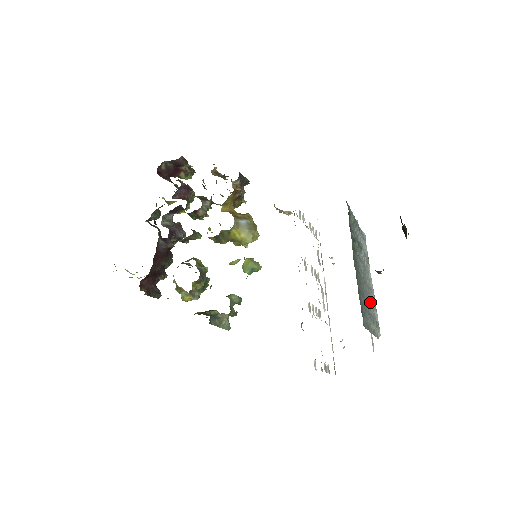
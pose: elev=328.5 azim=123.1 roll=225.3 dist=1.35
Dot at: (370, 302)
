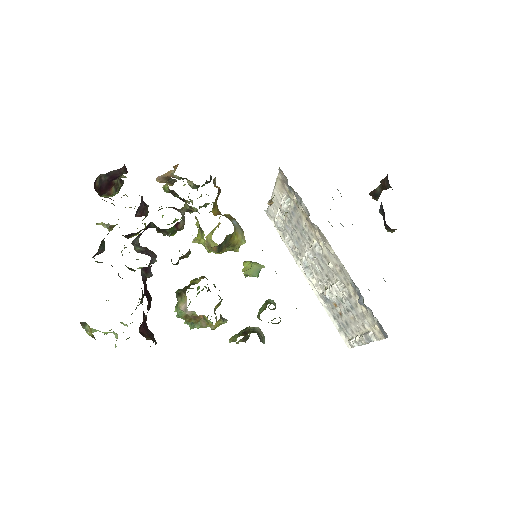
Dot at: occluded
